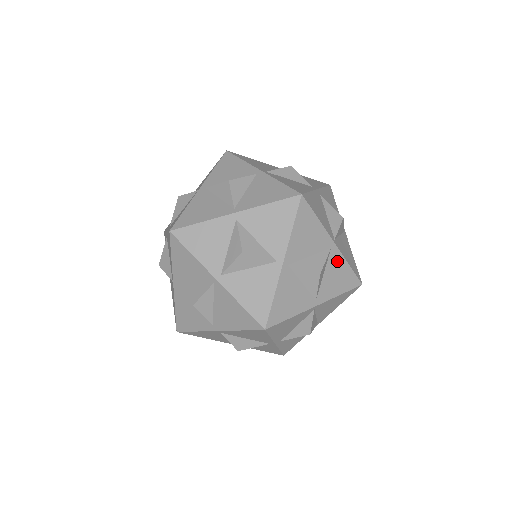
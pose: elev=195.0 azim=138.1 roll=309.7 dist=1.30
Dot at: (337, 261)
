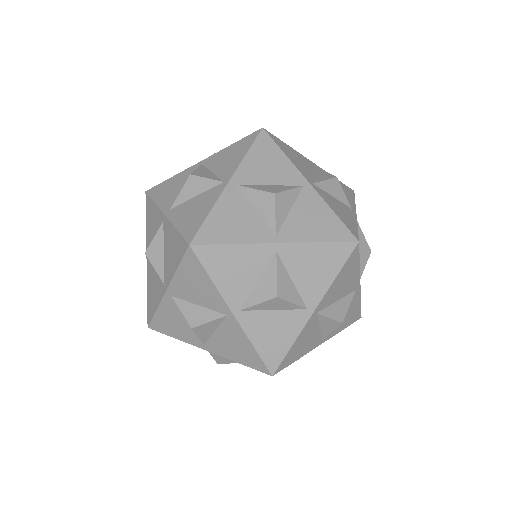
Dot at: (354, 301)
